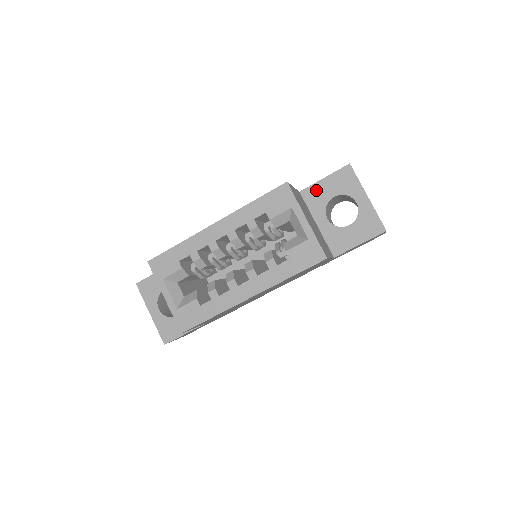
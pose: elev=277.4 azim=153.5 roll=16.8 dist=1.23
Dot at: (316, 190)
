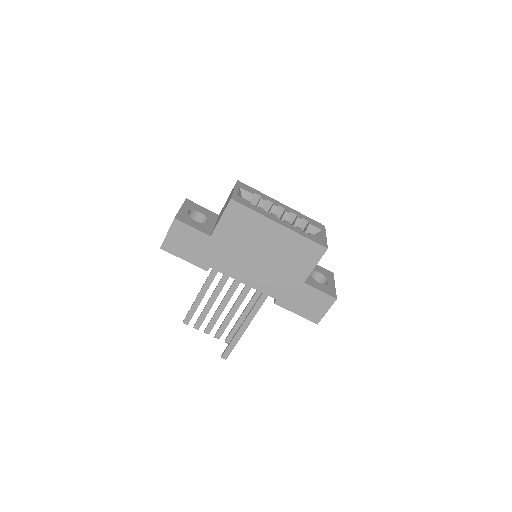
Dot at: occluded
